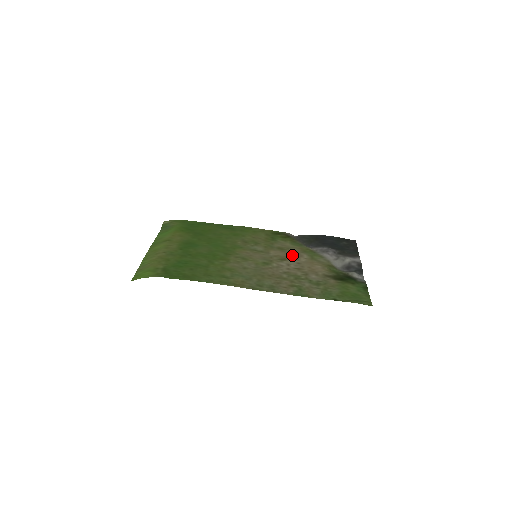
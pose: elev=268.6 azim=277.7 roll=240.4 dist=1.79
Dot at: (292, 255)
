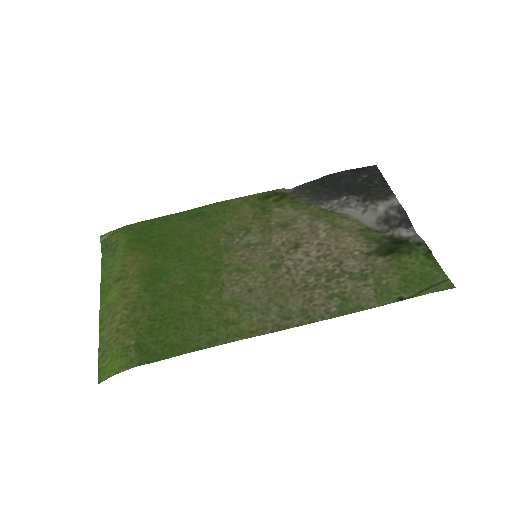
Dot at: (304, 232)
